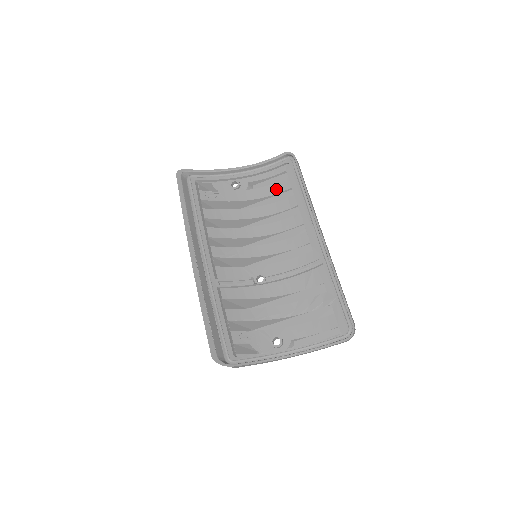
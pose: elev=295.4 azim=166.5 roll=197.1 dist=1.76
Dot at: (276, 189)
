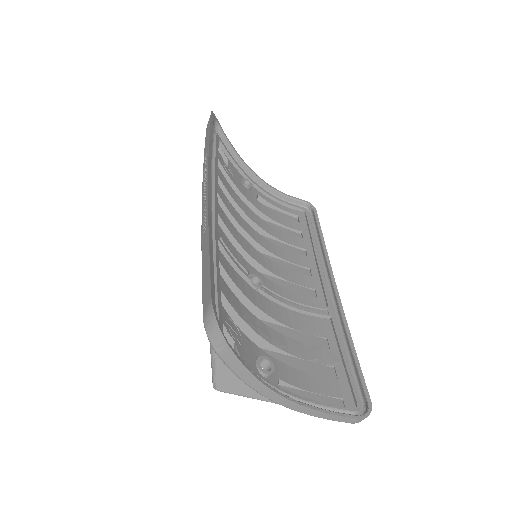
Dot at: (284, 221)
